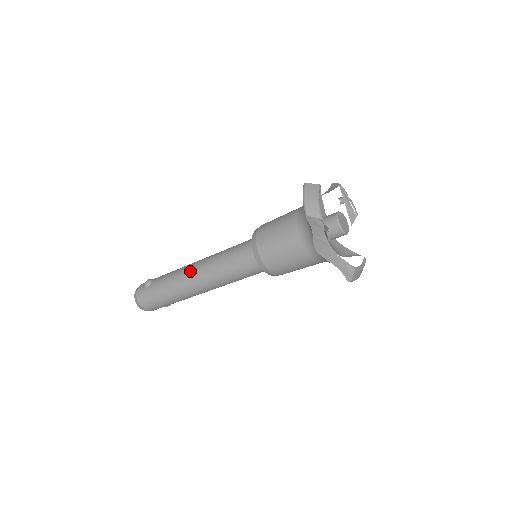
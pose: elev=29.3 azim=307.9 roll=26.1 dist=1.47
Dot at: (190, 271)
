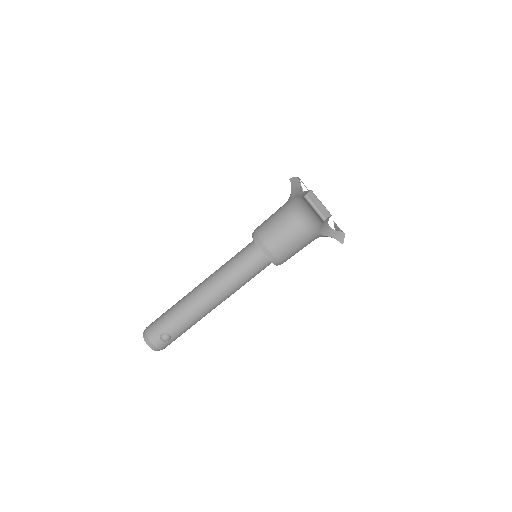
Dot at: occluded
